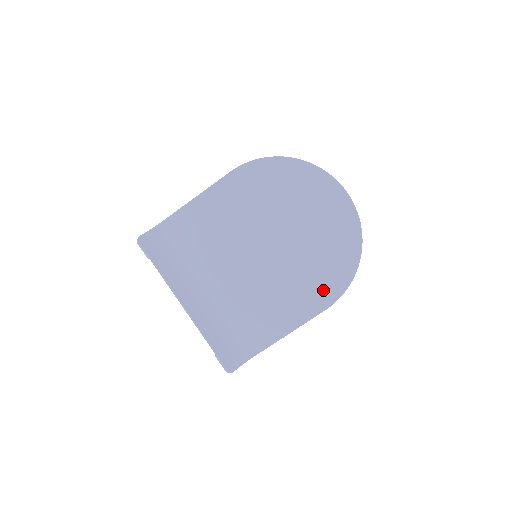
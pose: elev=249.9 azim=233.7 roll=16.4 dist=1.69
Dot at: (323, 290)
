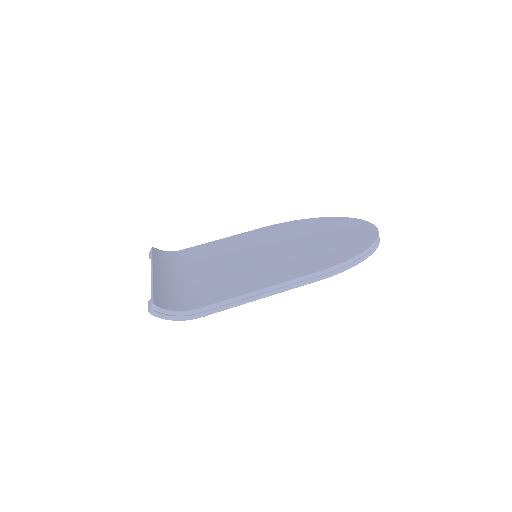
Dot at: (321, 261)
